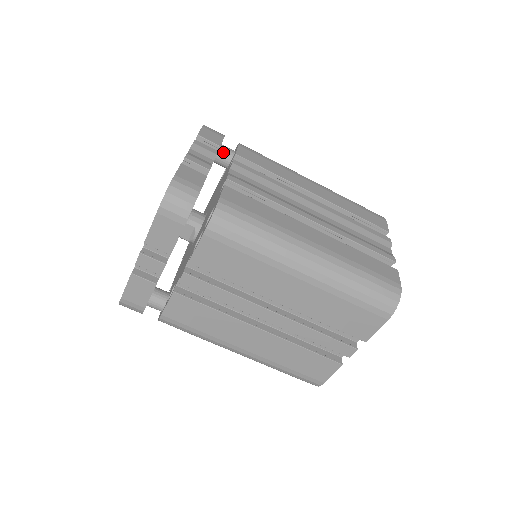
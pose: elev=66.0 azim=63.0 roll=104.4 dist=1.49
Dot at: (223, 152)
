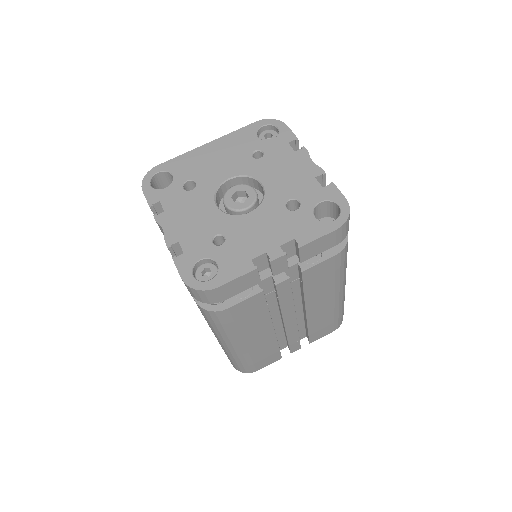
Dot at: occluded
